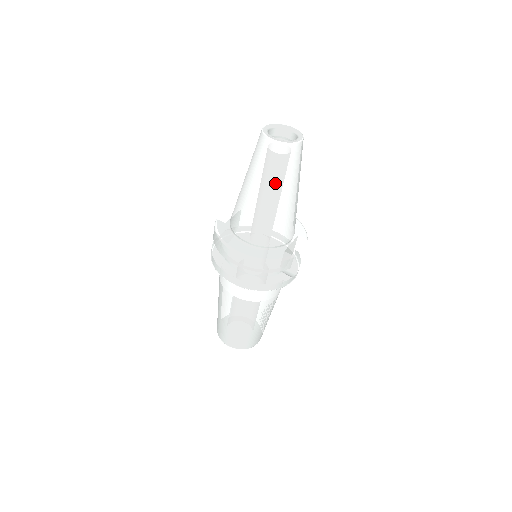
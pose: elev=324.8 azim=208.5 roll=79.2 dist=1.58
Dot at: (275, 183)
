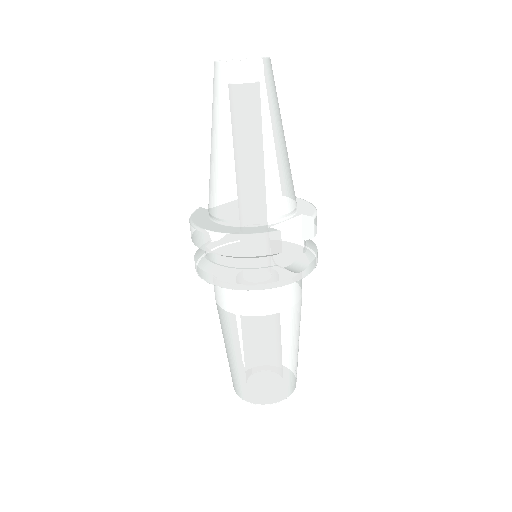
Dot at: (234, 121)
